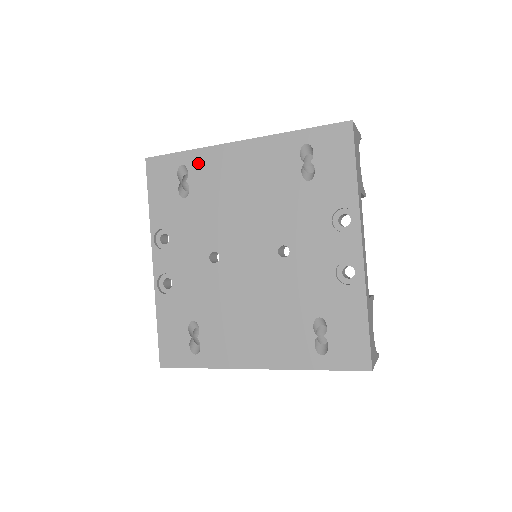
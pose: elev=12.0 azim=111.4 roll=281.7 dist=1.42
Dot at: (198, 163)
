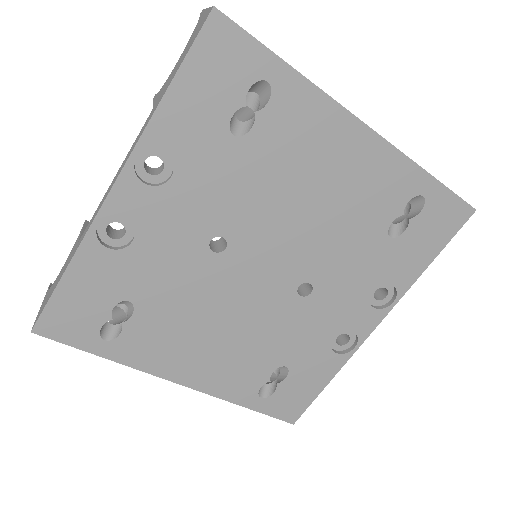
Dot at: (293, 102)
